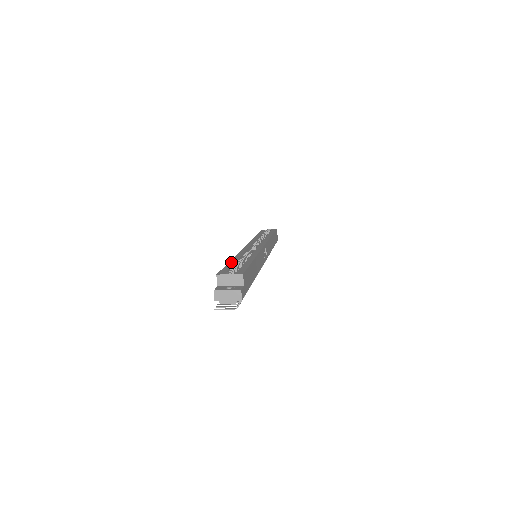
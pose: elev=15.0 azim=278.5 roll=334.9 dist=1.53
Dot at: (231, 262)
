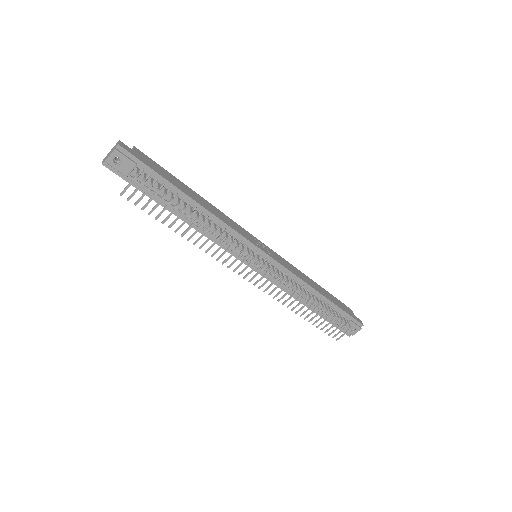
Dot at: occluded
